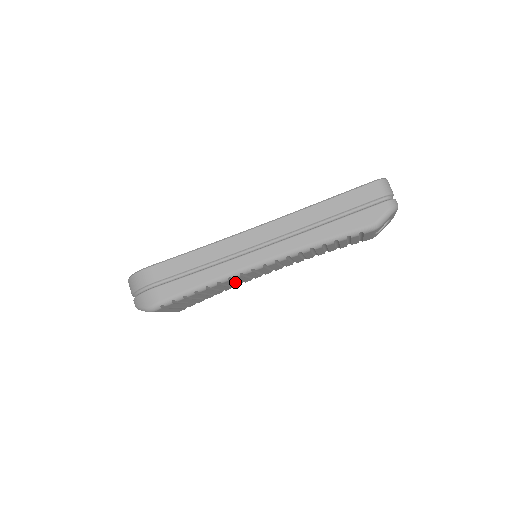
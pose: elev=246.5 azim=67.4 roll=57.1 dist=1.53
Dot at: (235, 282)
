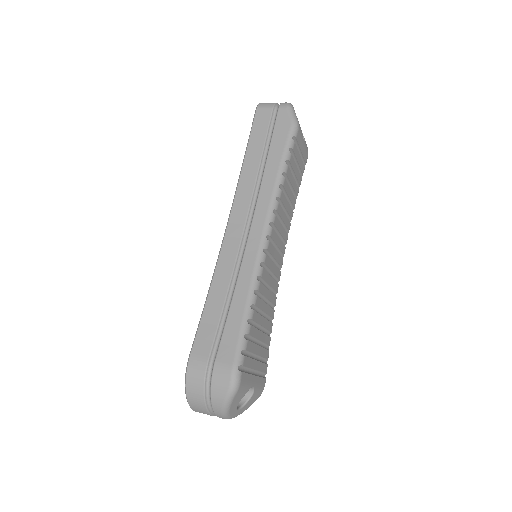
Dot at: (268, 290)
